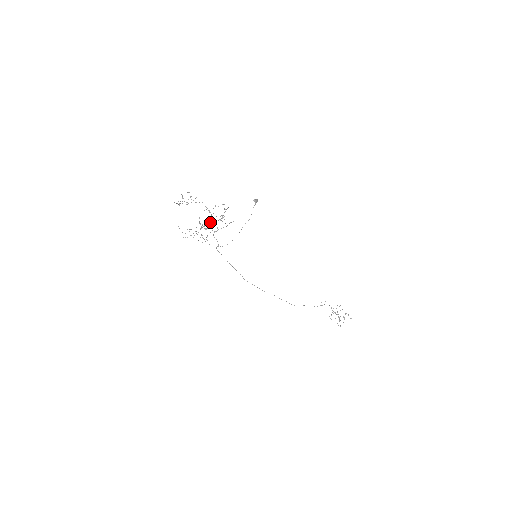
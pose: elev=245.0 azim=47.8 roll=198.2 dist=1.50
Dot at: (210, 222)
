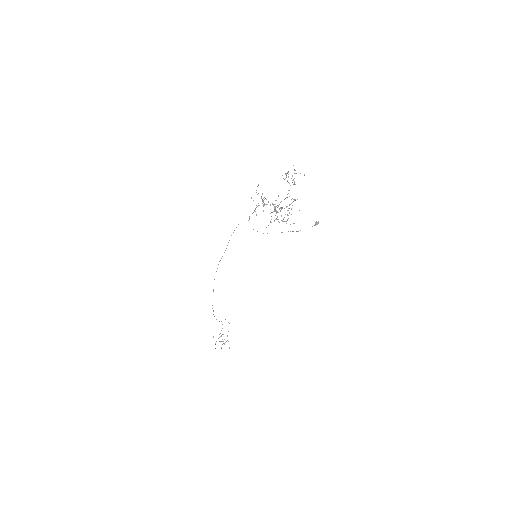
Dot at: occluded
